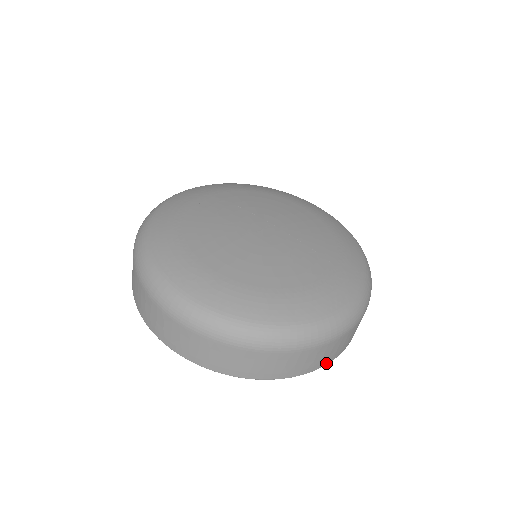
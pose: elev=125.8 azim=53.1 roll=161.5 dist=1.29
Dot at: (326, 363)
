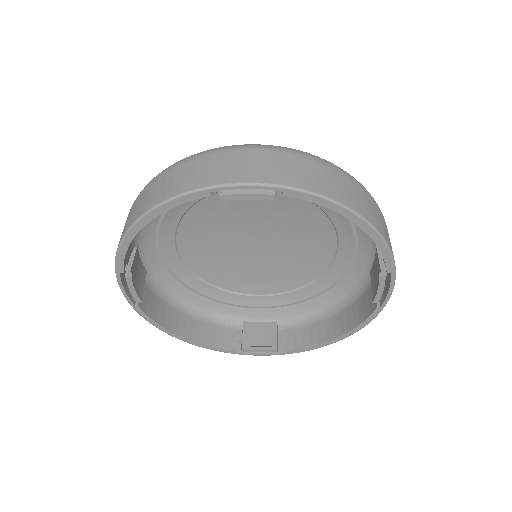
Dot at: (394, 260)
